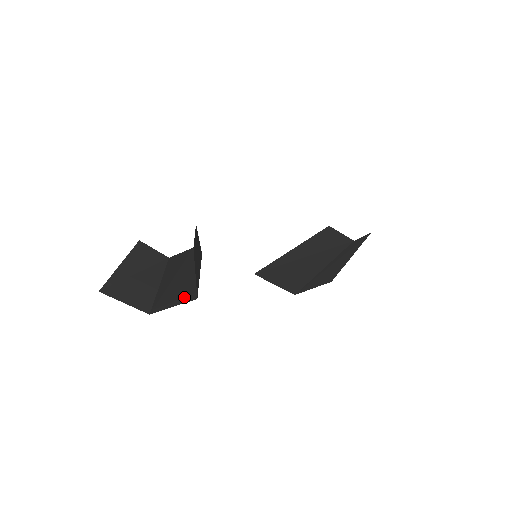
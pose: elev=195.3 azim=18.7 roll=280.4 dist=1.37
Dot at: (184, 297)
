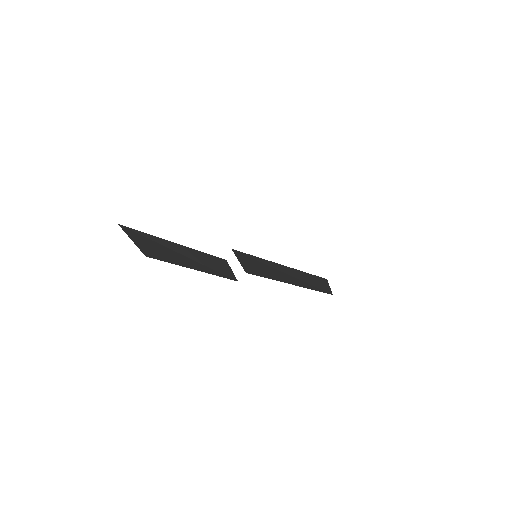
Dot at: occluded
